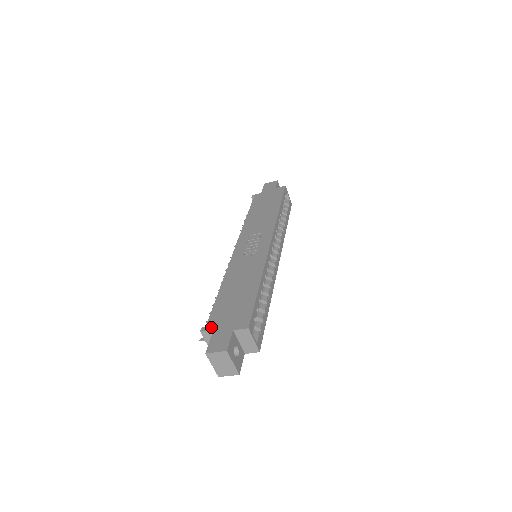
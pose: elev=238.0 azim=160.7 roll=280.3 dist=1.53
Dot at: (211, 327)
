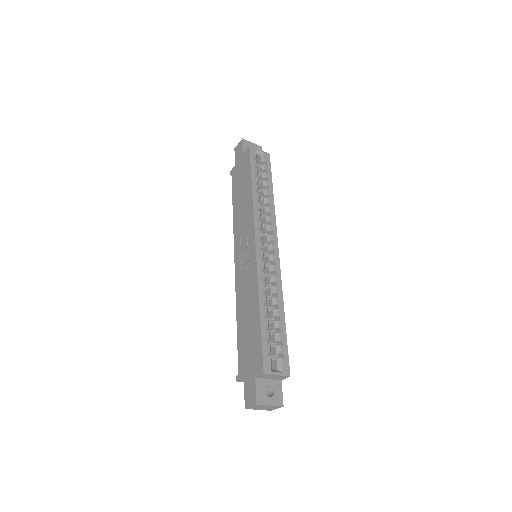
Dot at: (241, 375)
